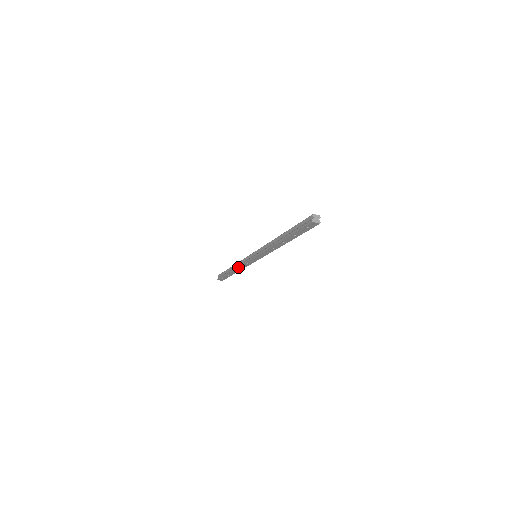
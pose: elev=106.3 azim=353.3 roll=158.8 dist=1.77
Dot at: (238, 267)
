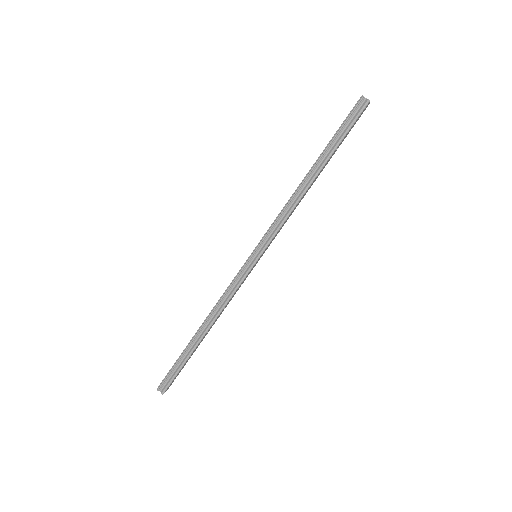
Dot at: (222, 310)
